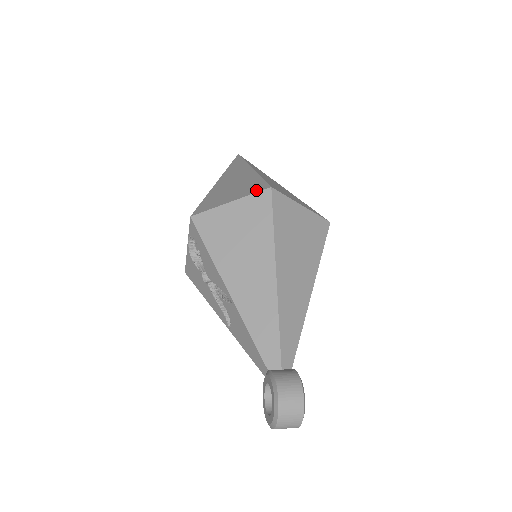
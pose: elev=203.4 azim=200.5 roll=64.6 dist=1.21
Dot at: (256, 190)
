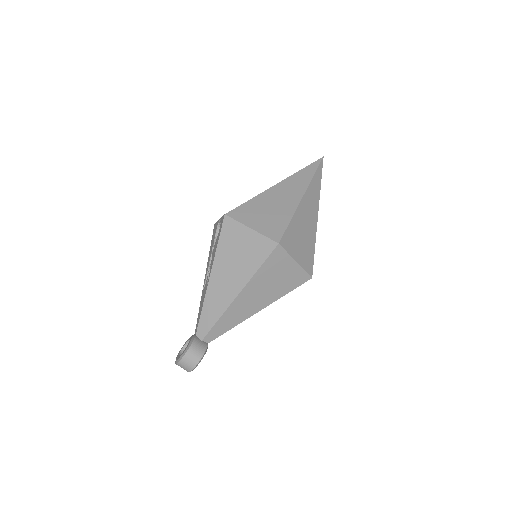
Dot at: (271, 235)
